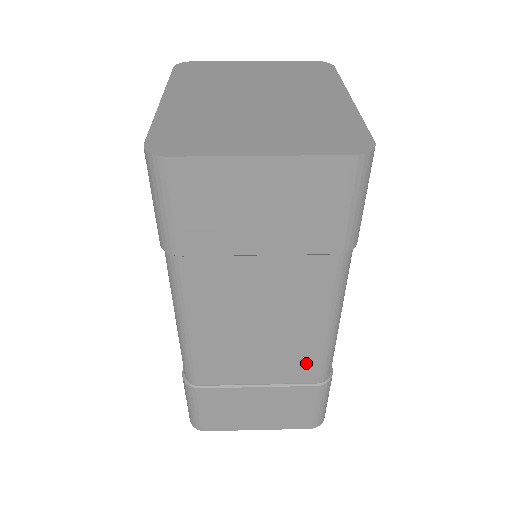
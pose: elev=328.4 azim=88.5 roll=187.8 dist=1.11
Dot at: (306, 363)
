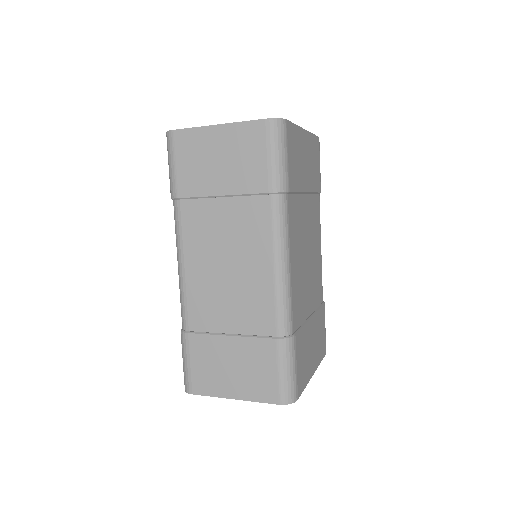
Dot at: (264, 310)
